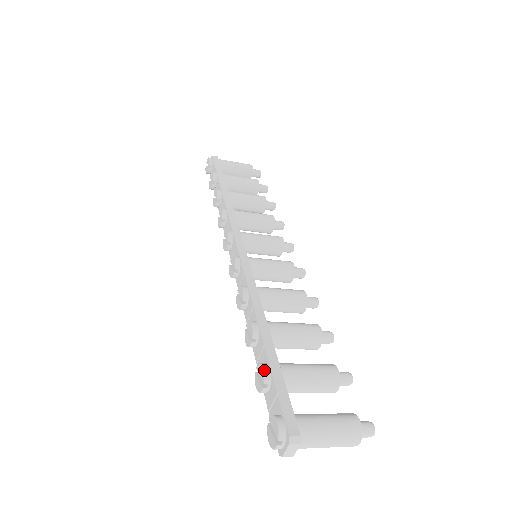
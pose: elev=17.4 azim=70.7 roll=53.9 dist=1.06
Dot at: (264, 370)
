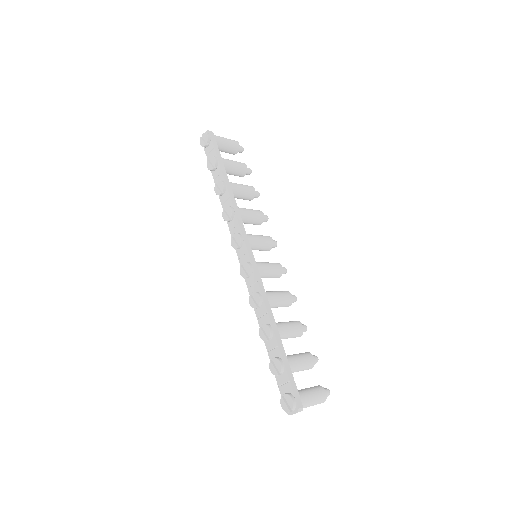
Dot at: (281, 365)
